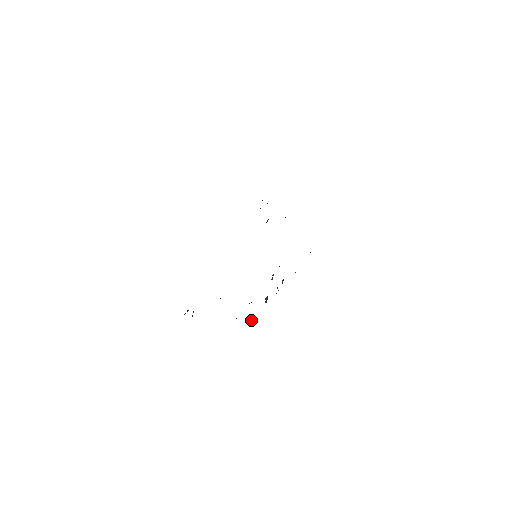
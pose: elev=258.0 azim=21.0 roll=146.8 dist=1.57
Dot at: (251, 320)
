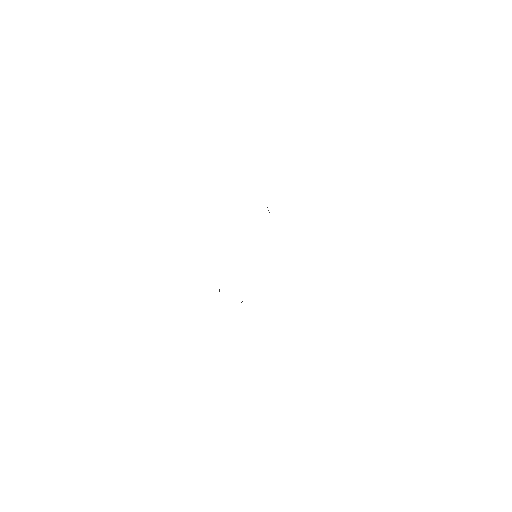
Dot at: occluded
